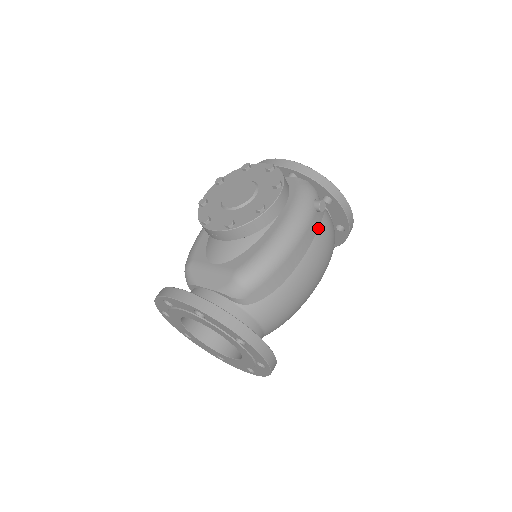
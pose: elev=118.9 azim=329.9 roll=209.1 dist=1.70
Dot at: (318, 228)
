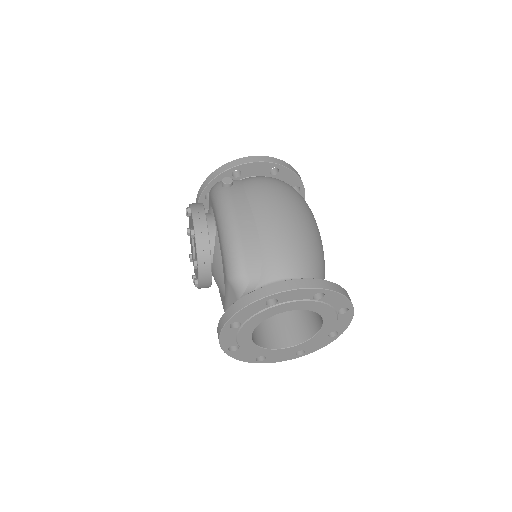
Dot at: (244, 191)
